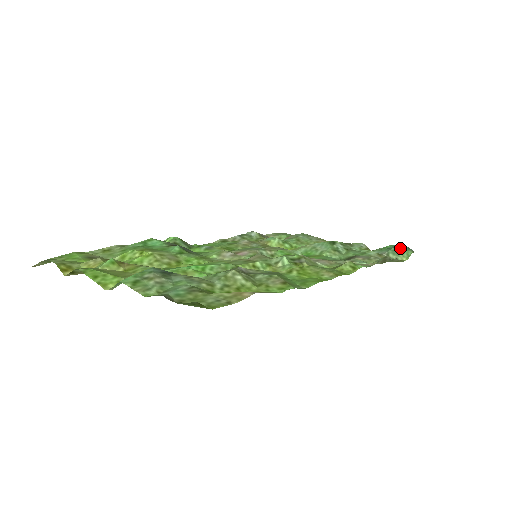
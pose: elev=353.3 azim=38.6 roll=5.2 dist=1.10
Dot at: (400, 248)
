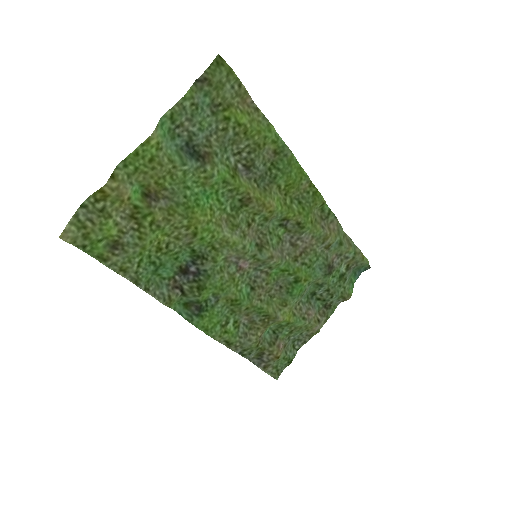
Dot at: (359, 270)
